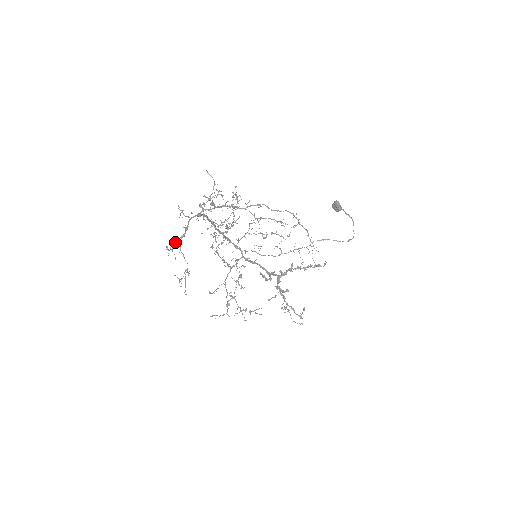
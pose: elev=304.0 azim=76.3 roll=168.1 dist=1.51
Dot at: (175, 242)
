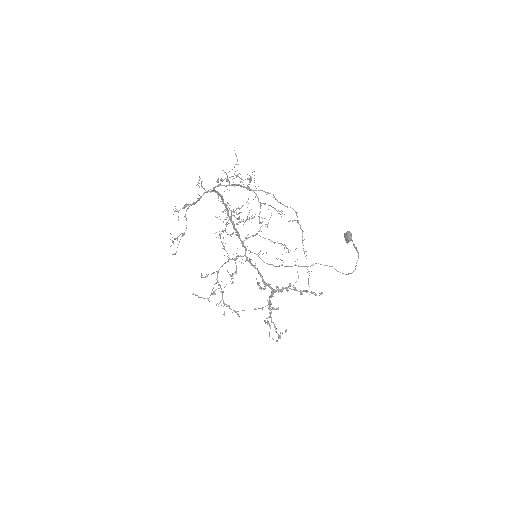
Dot at: (184, 206)
